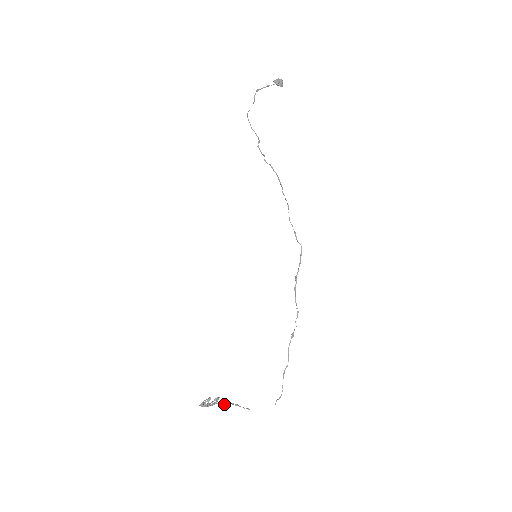
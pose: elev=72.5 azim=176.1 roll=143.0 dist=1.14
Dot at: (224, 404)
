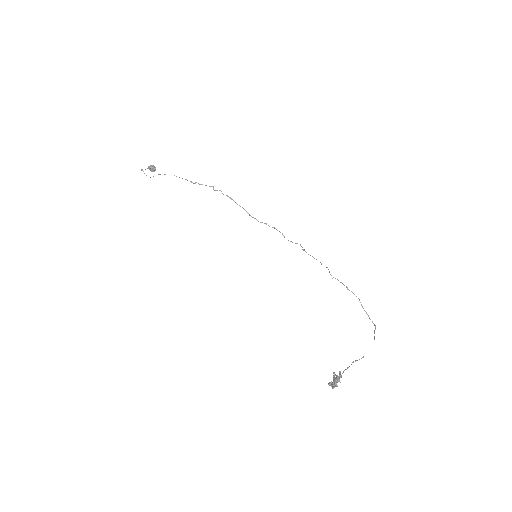
Dot at: (349, 366)
